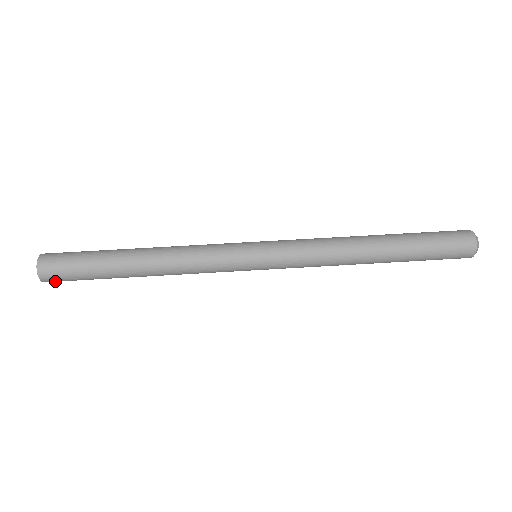
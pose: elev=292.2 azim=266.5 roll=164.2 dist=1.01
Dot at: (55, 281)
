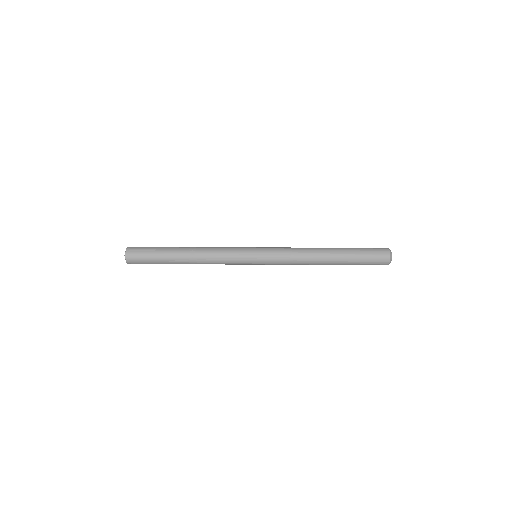
Dot at: (133, 259)
